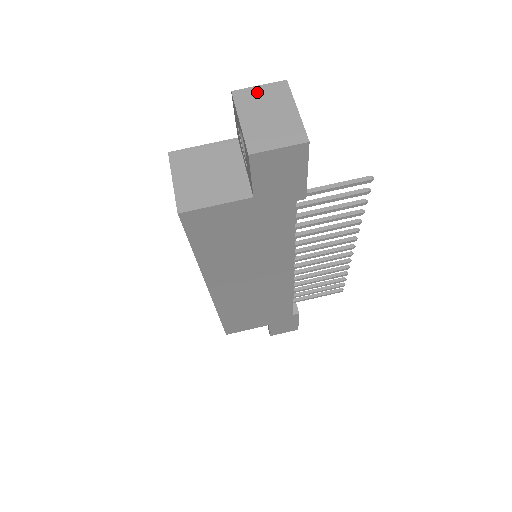
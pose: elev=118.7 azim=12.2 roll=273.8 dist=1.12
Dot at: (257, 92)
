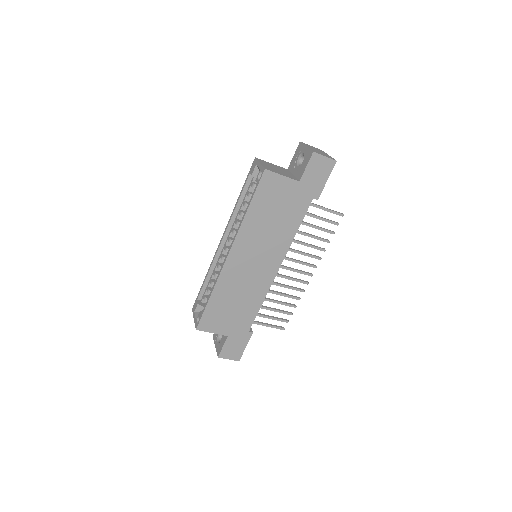
Dot at: (311, 146)
